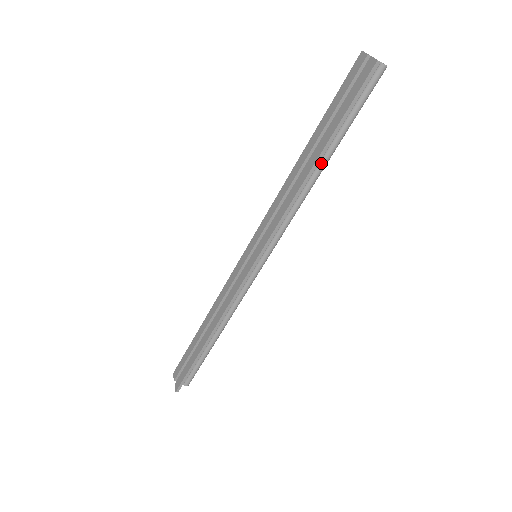
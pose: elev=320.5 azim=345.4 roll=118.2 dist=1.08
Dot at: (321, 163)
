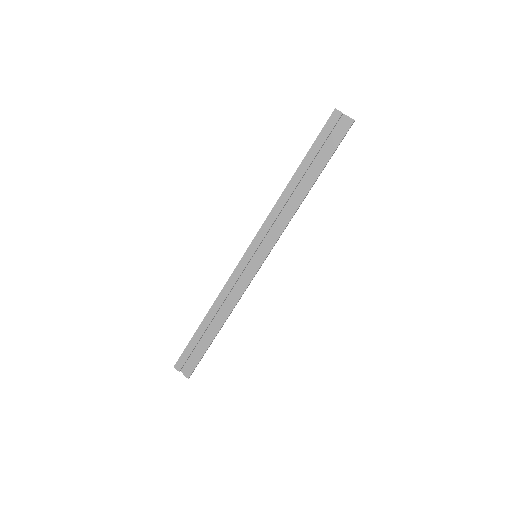
Dot at: occluded
